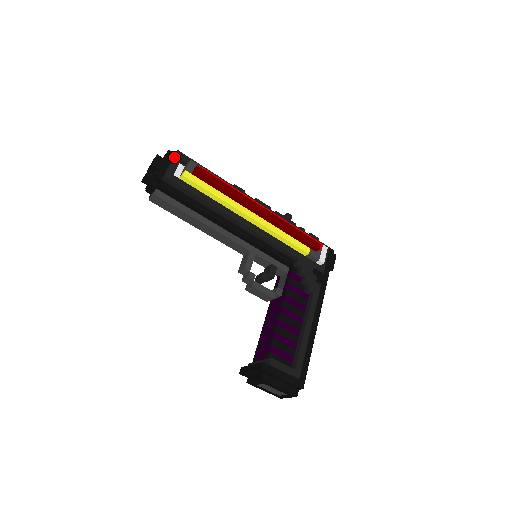
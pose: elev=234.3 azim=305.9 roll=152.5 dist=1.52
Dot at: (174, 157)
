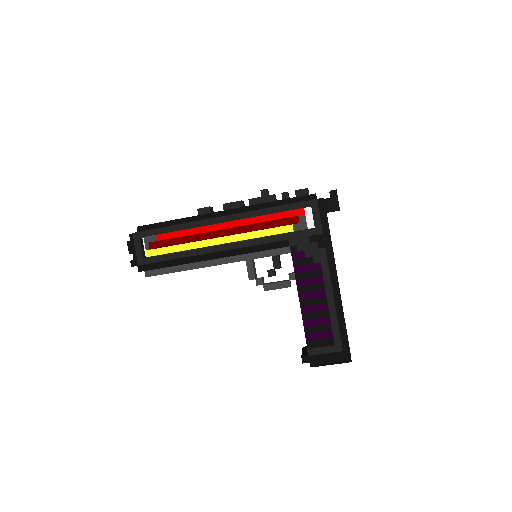
Dot at: (134, 242)
